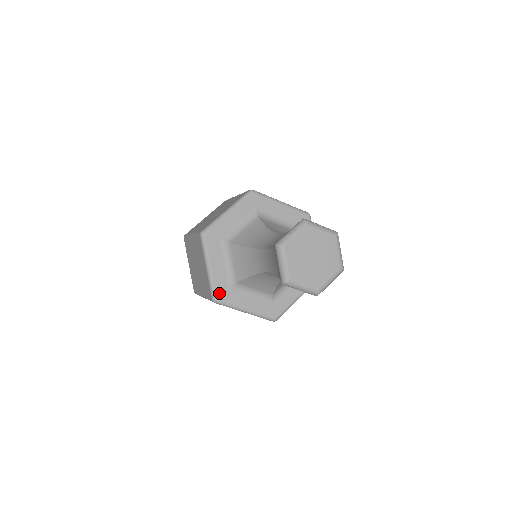
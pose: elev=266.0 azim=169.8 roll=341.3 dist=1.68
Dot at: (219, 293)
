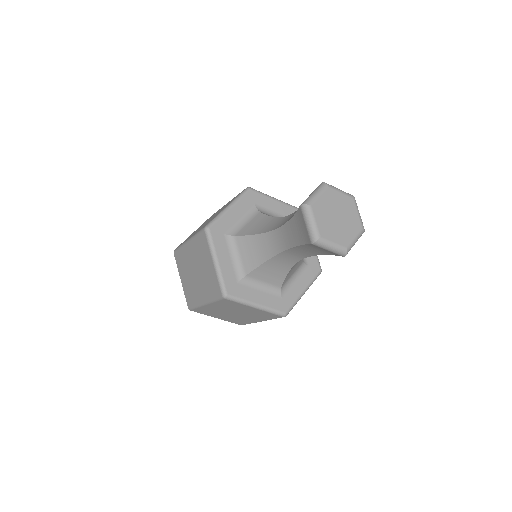
Dot at: (229, 287)
